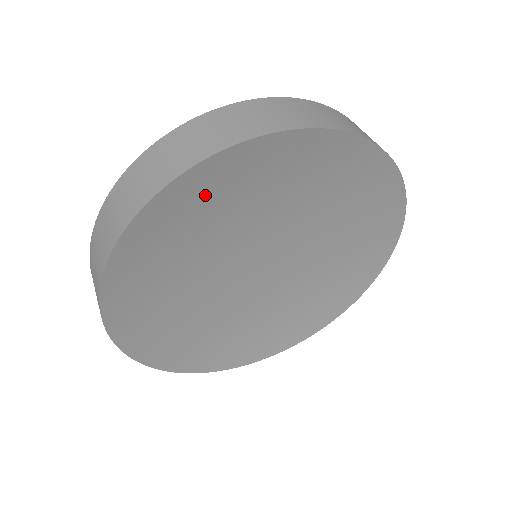
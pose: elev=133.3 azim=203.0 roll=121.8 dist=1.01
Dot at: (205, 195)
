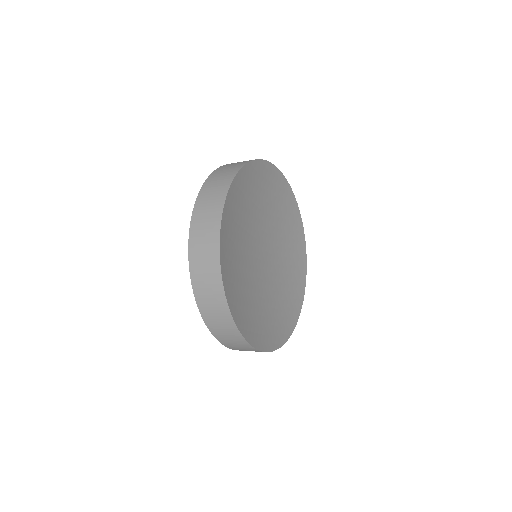
Dot at: (256, 181)
